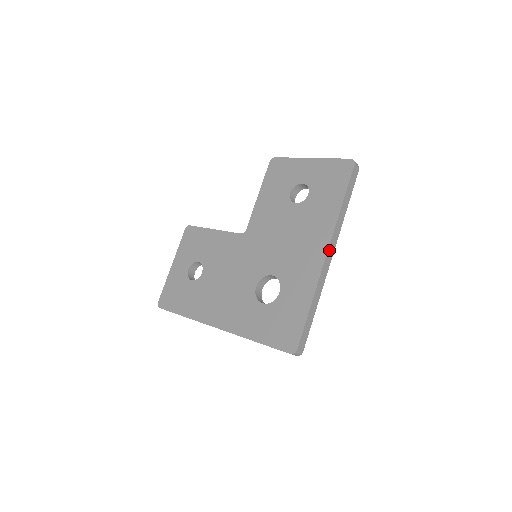
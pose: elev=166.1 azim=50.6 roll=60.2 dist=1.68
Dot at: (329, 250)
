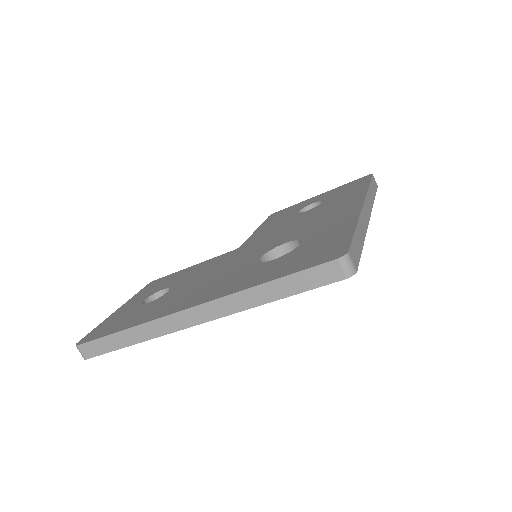
Dot at: (365, 204)
